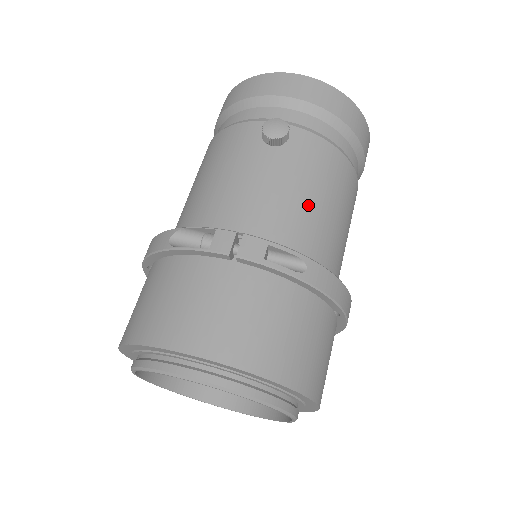
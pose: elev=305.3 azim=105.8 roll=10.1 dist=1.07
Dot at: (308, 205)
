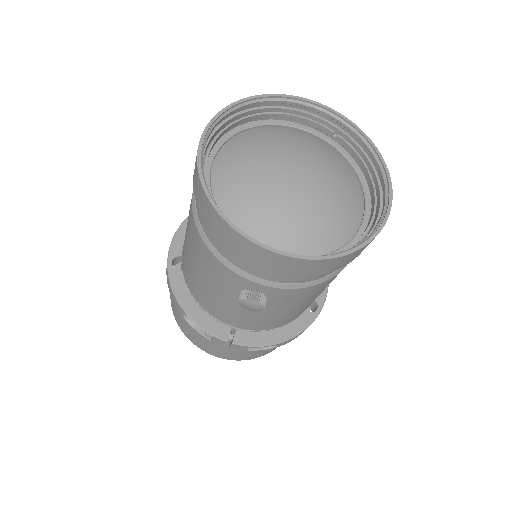
Dot at: (285, 315)
